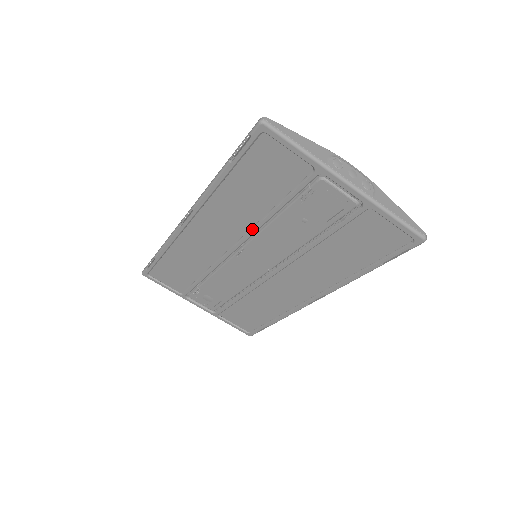
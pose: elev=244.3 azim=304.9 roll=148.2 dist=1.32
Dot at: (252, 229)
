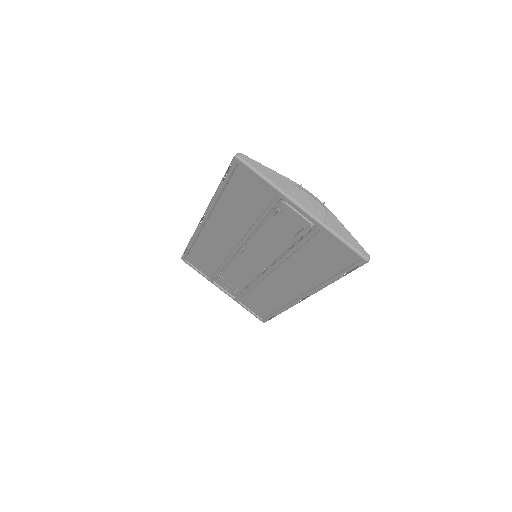
Dot at: (246, 234)
